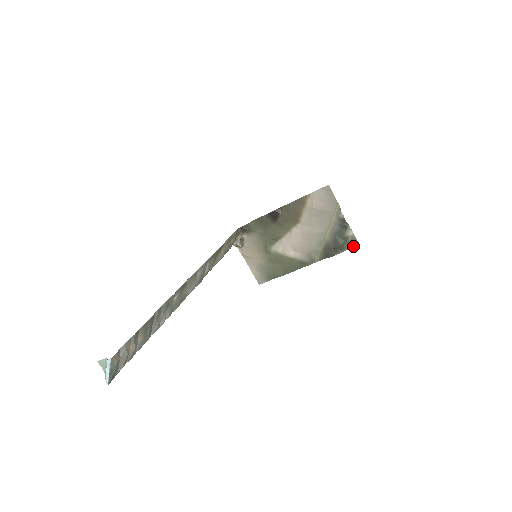
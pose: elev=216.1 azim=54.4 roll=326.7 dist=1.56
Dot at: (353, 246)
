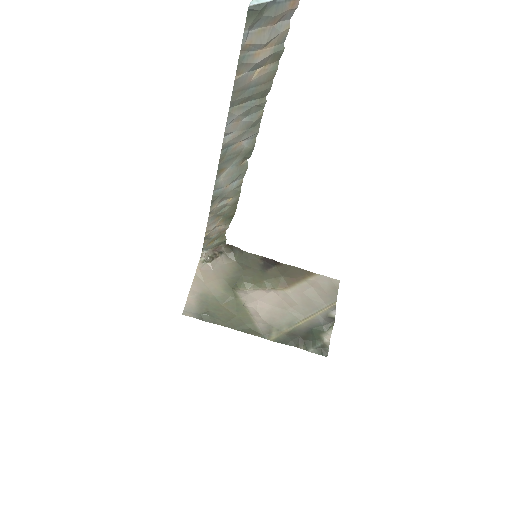
Dot at: (320, 353)
